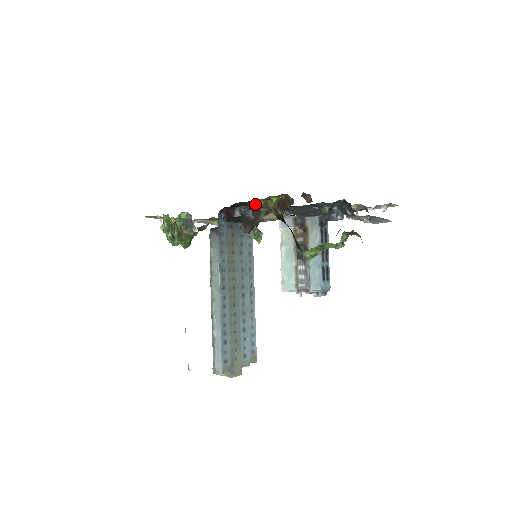
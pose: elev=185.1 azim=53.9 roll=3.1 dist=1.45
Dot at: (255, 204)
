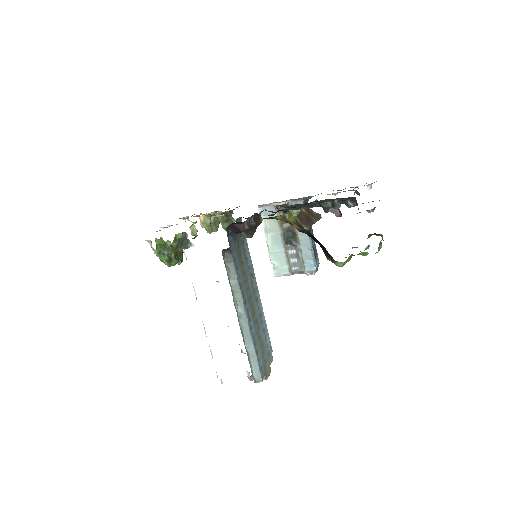
Dot at: (270, 218)
